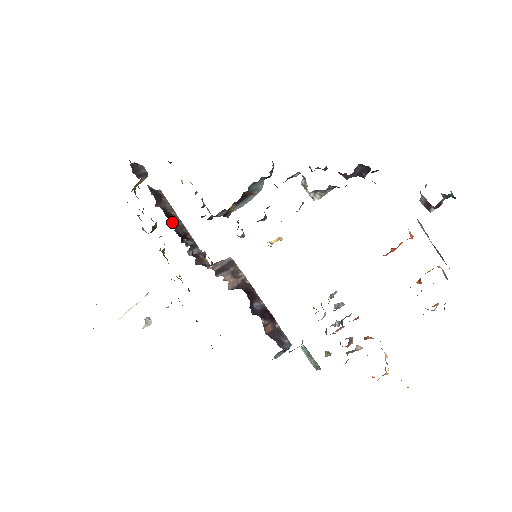
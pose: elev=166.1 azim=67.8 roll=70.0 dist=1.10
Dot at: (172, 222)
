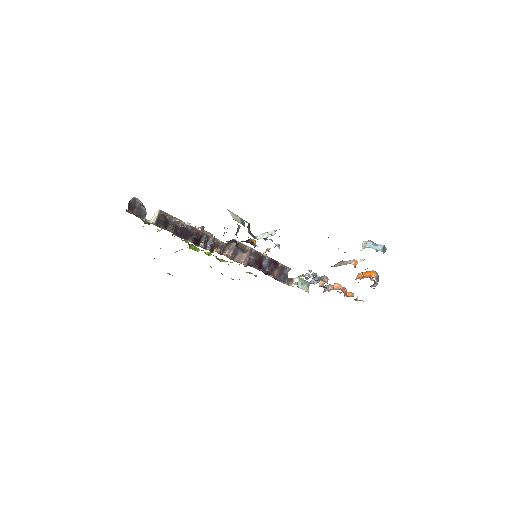
Dot at: (186, 237)
